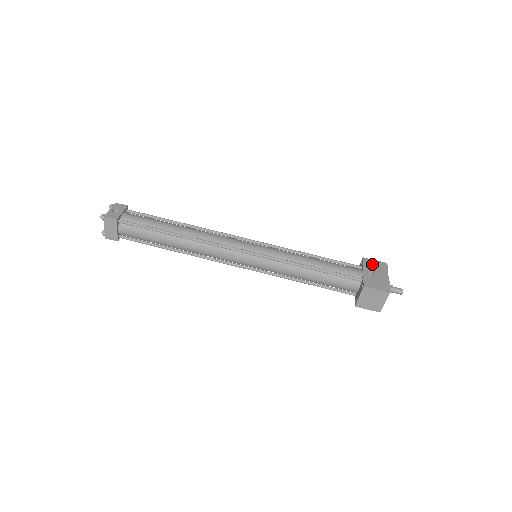
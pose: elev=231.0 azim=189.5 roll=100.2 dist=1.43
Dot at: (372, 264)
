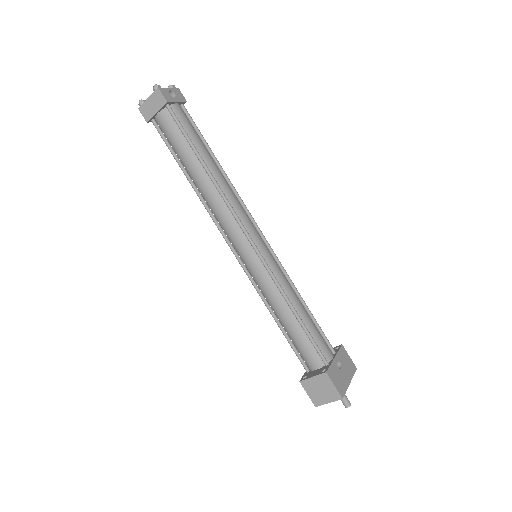
Dot at: (345, 358)
